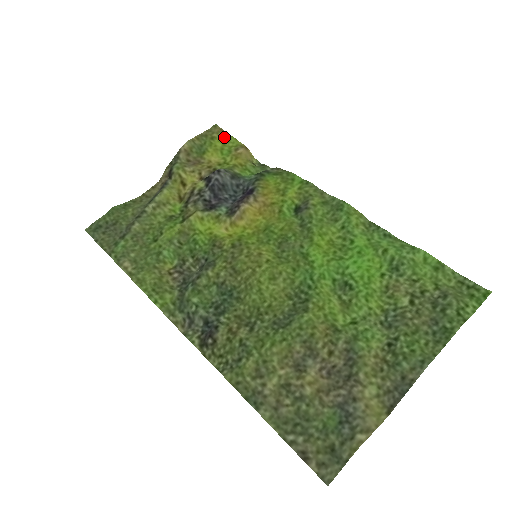
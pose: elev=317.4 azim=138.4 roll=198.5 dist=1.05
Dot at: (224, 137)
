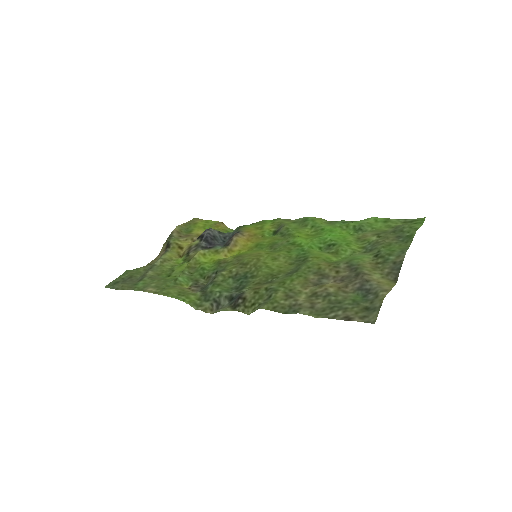
Dot at: (204, 221)
